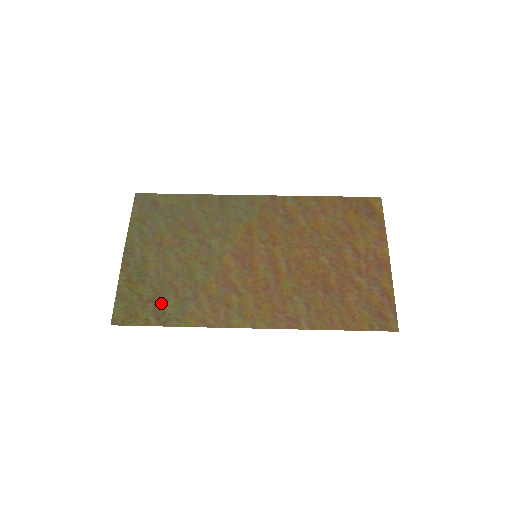
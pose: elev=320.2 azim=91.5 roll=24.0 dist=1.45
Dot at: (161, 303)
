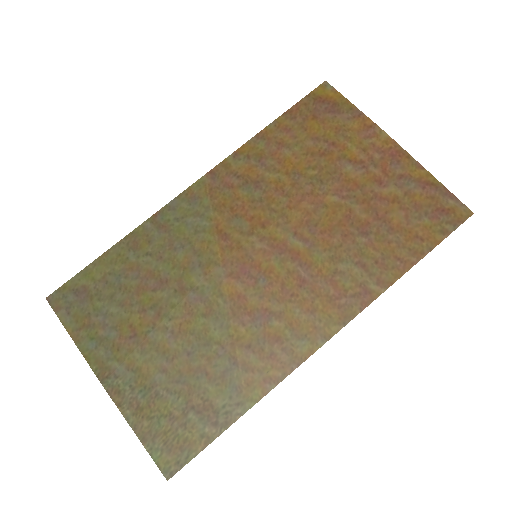
Dot at: (201, 402)
